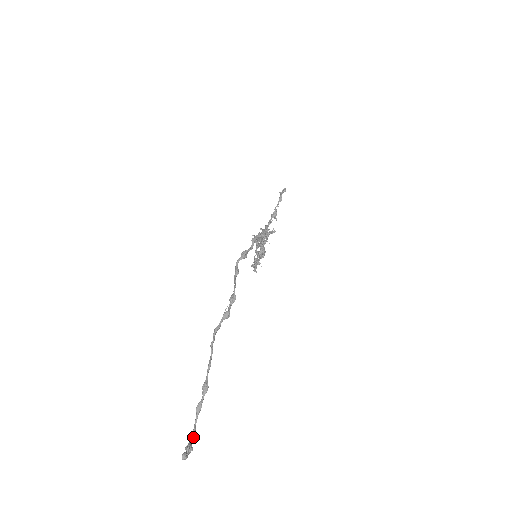
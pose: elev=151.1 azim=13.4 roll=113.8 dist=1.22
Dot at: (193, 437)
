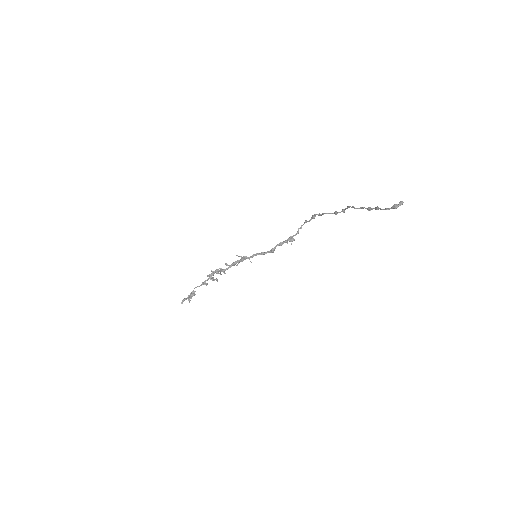
Dot at: (389, 209)
